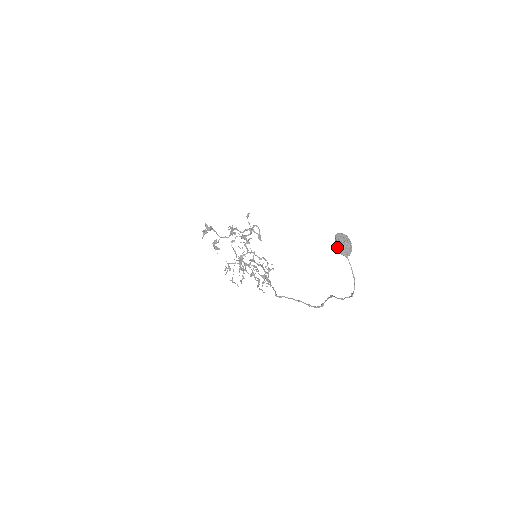
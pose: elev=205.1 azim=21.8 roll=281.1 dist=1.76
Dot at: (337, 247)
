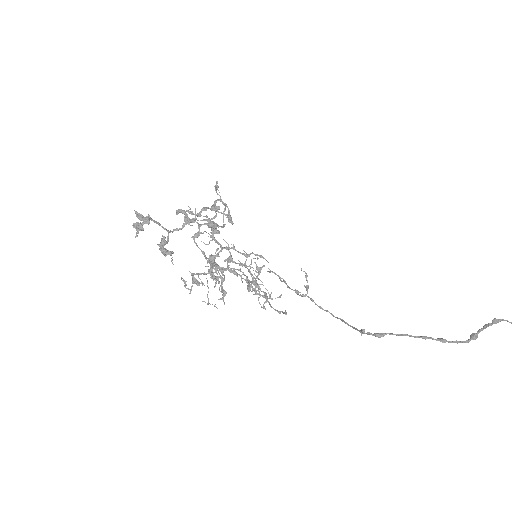
Dot at: out of frame
